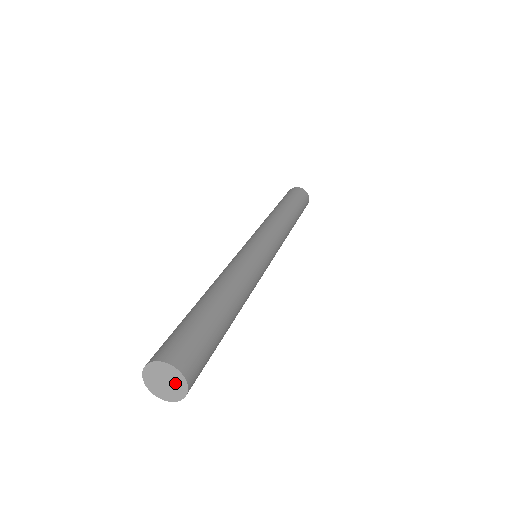
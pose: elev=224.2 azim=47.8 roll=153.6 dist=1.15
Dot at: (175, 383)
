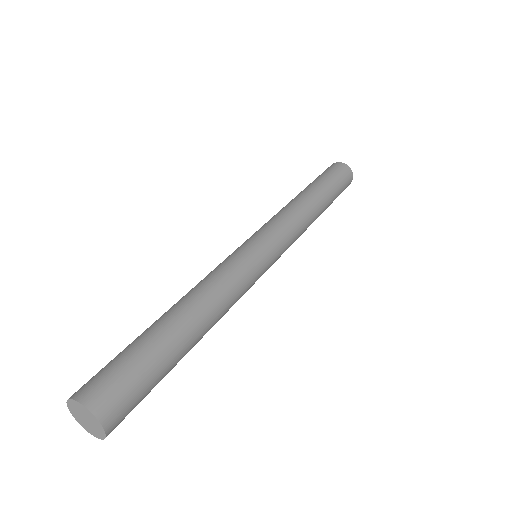
Dot at: (94, 423)
